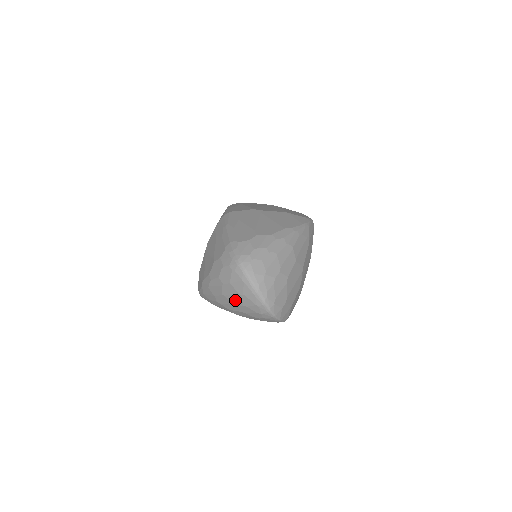
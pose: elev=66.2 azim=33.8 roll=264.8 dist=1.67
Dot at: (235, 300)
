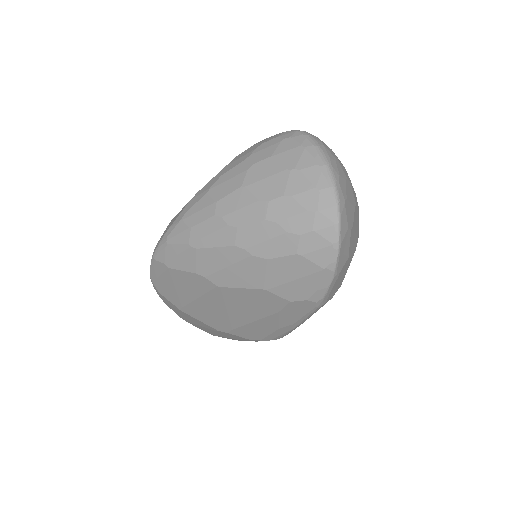
Dot at: (268, 188)
